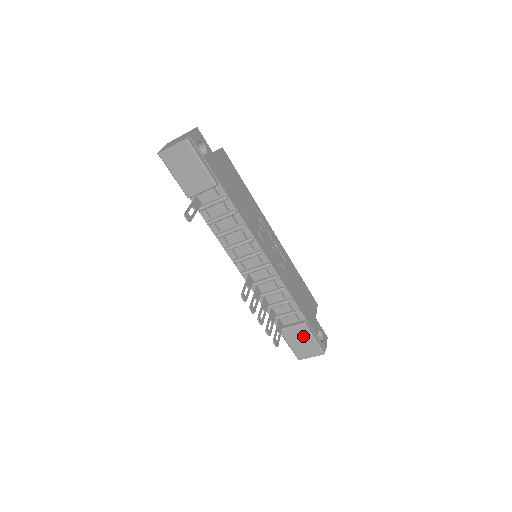
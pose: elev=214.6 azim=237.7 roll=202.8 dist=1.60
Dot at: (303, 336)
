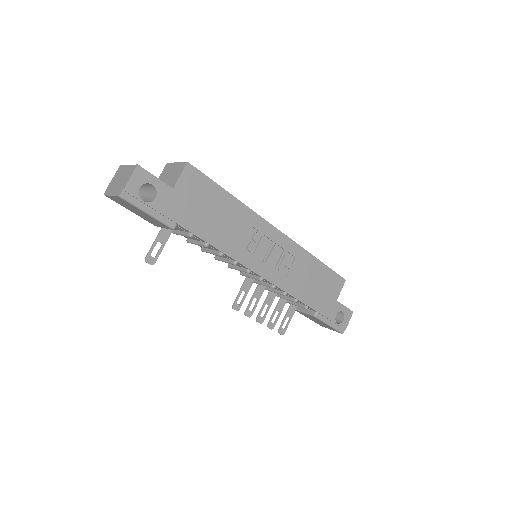
Dot at: (317, 320)
